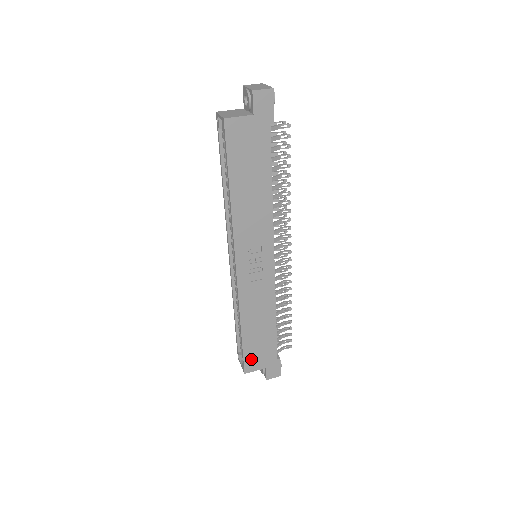
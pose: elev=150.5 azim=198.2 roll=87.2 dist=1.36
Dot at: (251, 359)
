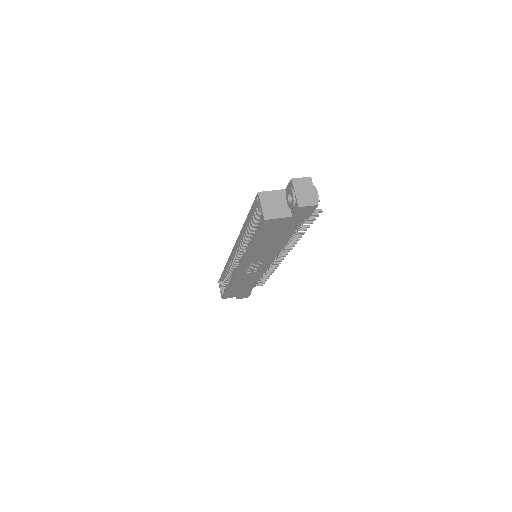
Dot at: (230, 295)
